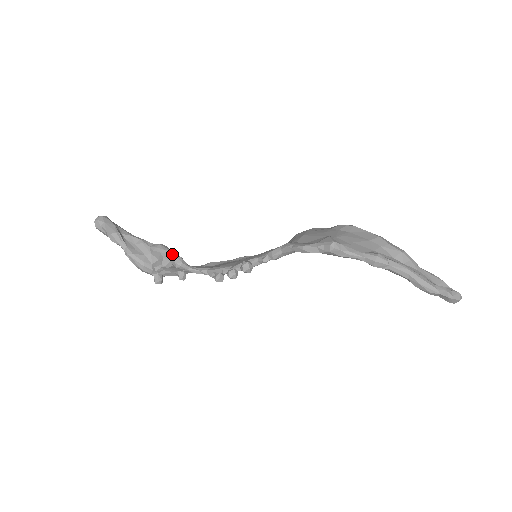
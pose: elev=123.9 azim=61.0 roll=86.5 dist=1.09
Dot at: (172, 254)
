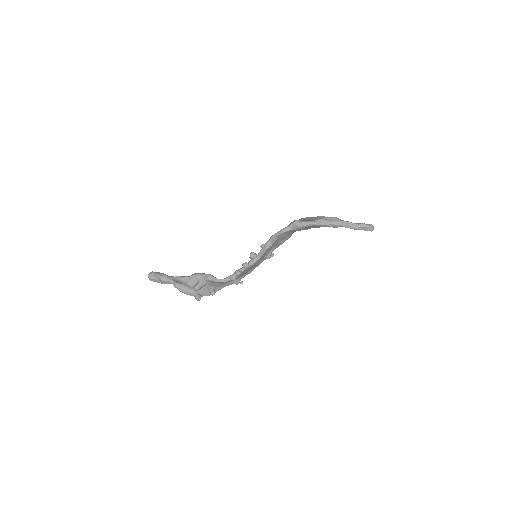
Dot at: (204, 274)
